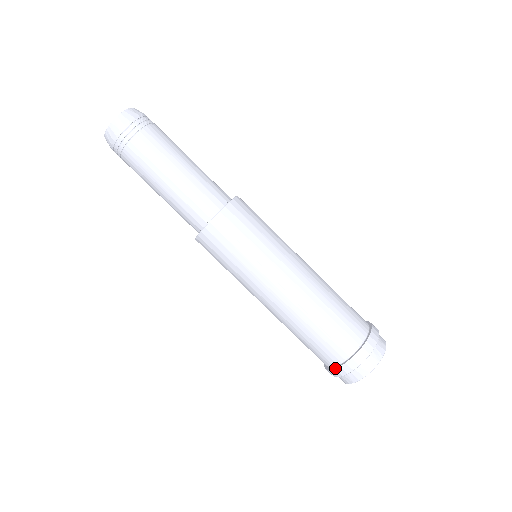
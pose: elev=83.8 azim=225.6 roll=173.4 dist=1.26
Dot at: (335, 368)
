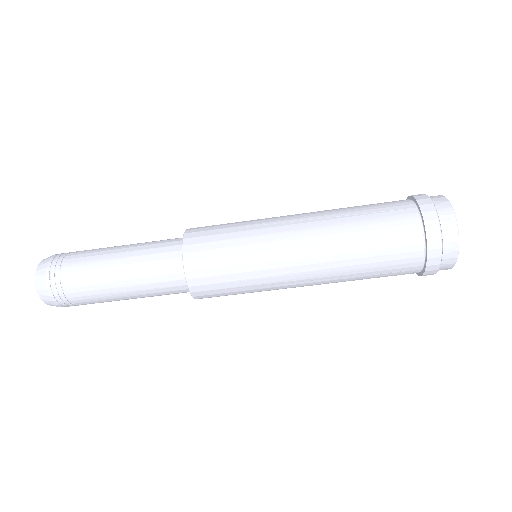
Dot at: occluded
